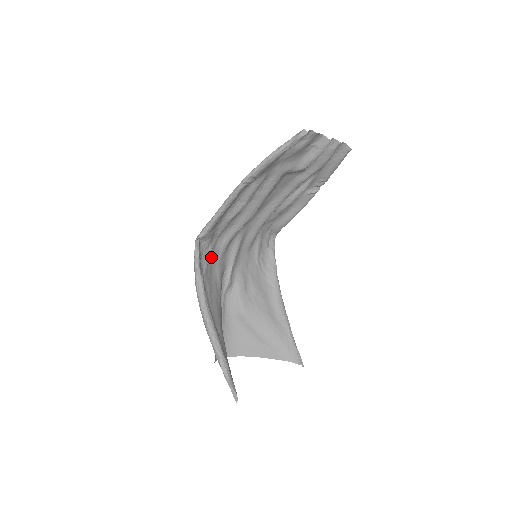
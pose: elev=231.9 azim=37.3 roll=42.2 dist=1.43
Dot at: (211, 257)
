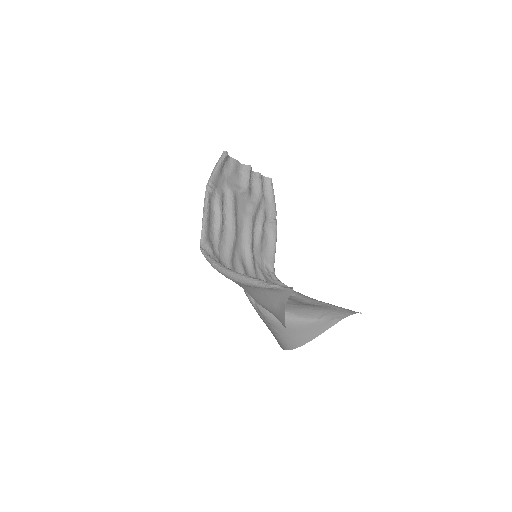
Dot at: occluded
